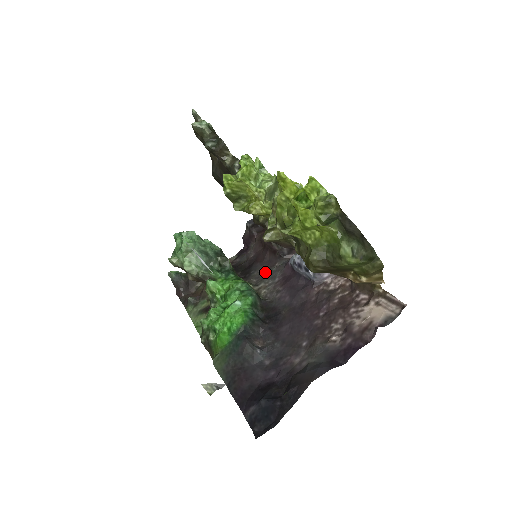
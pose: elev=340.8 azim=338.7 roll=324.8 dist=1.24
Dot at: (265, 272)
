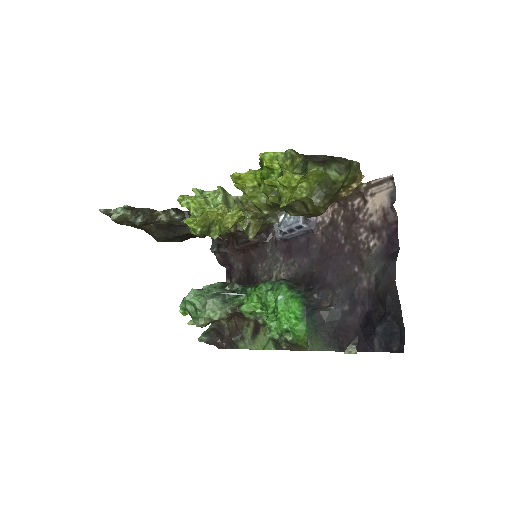
Dot at: (266, 264)
